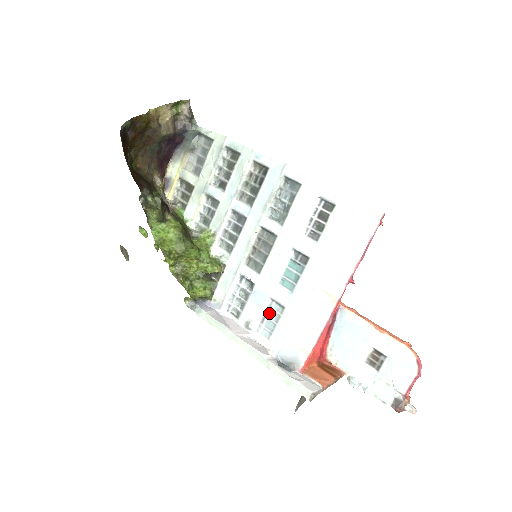
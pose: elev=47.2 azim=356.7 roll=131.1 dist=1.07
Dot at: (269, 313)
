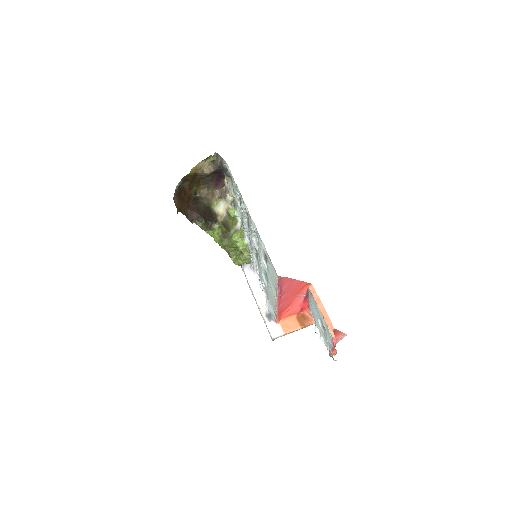
Dot at: (265, 287)
